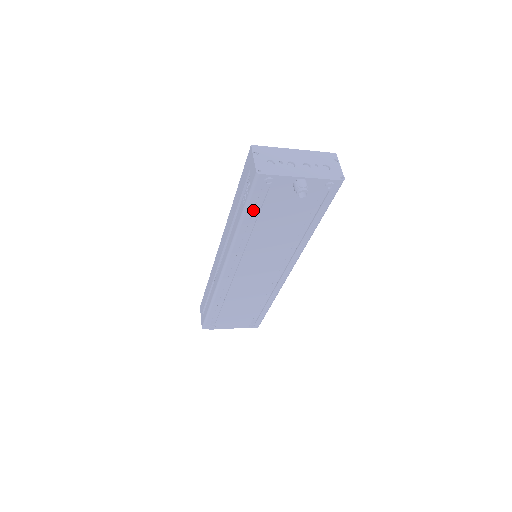
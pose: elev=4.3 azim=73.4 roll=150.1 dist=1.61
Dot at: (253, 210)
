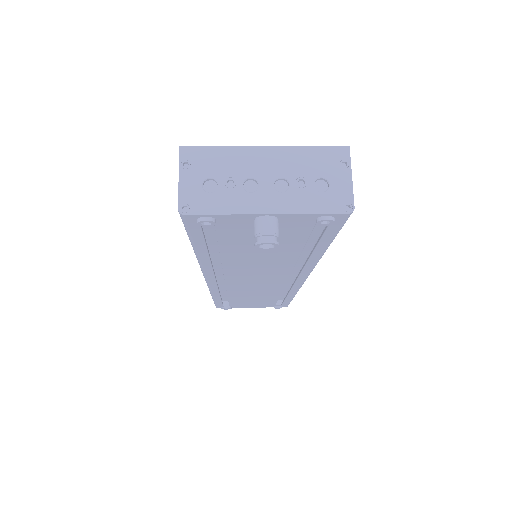
Dot at: (205, 243)
